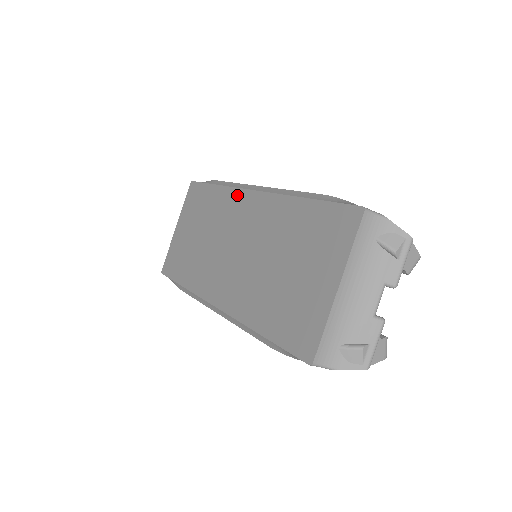
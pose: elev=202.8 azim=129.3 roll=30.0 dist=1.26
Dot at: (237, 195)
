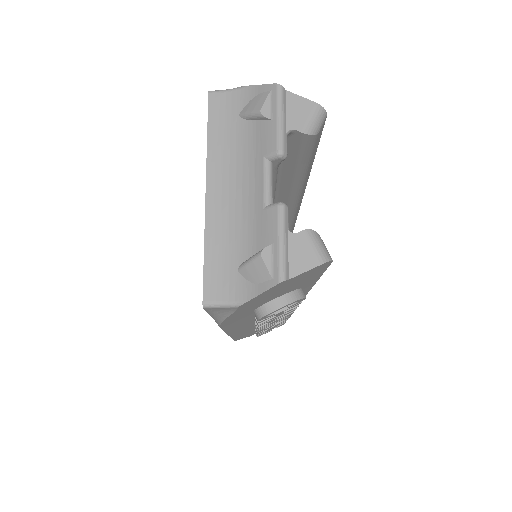
Dot at: occluded
